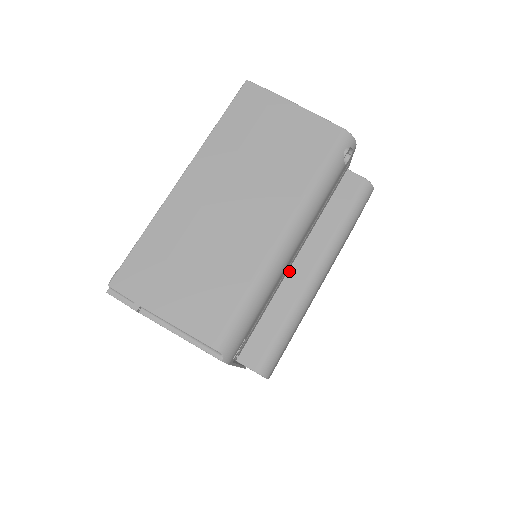
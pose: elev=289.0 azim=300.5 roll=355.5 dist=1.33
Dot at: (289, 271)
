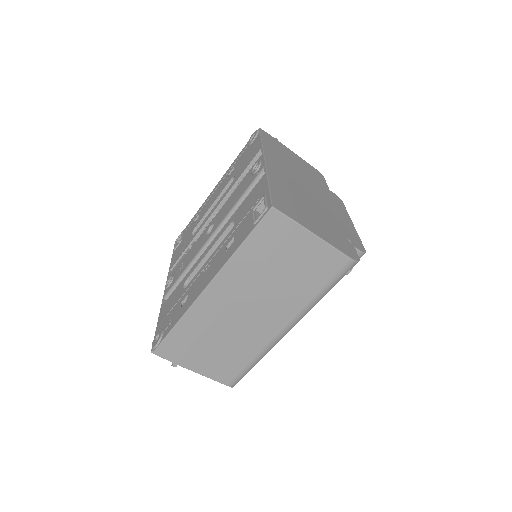
Dot at: occluded
